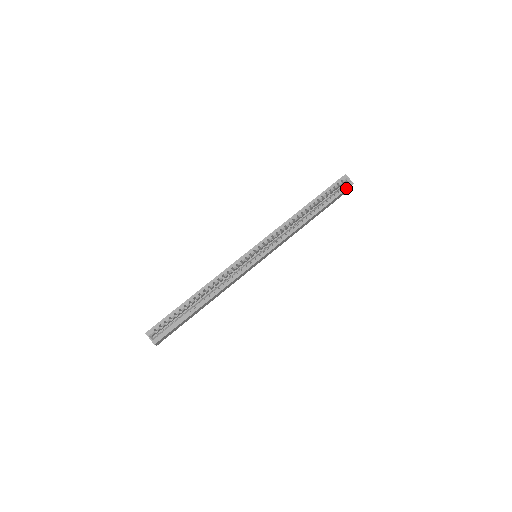
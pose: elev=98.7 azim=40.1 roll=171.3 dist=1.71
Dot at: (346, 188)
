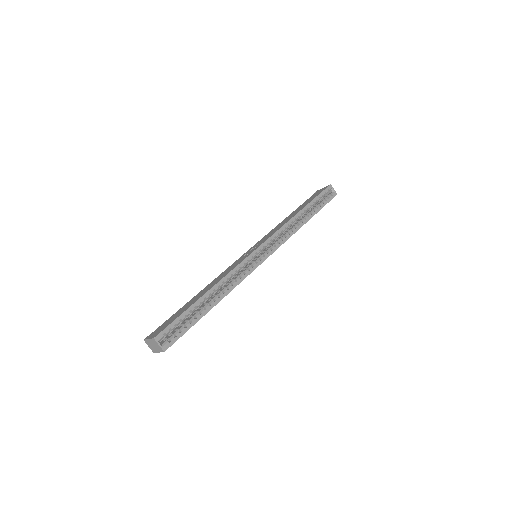
Dot at: (332, 198)
